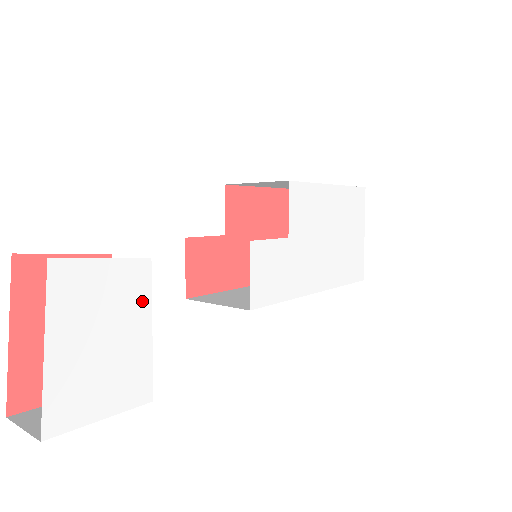
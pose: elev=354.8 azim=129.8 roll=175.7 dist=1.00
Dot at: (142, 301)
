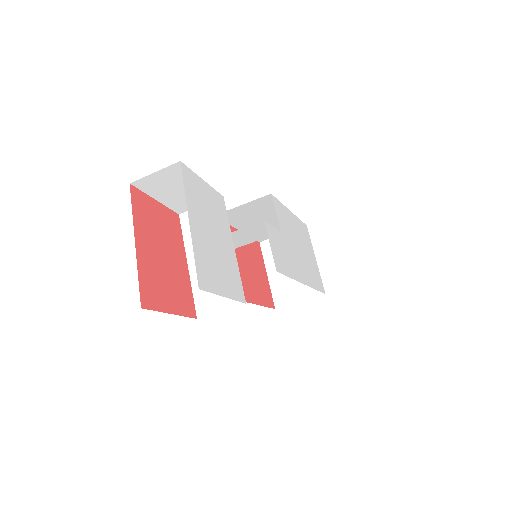
Dot at: (225, 223)
